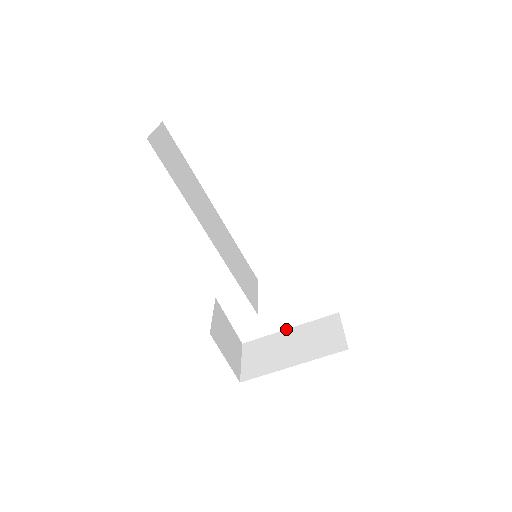
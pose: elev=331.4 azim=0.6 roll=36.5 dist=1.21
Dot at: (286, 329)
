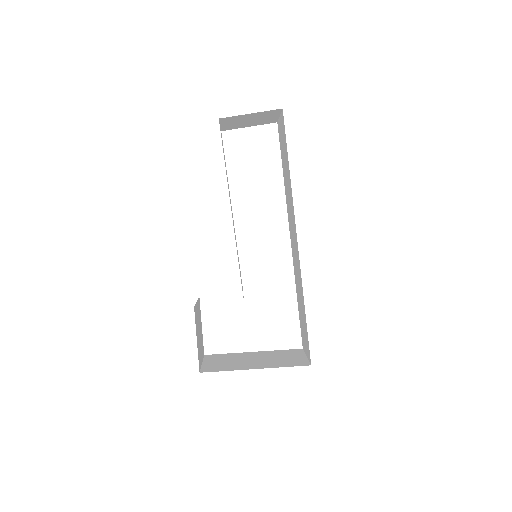
Dot at: occluded
